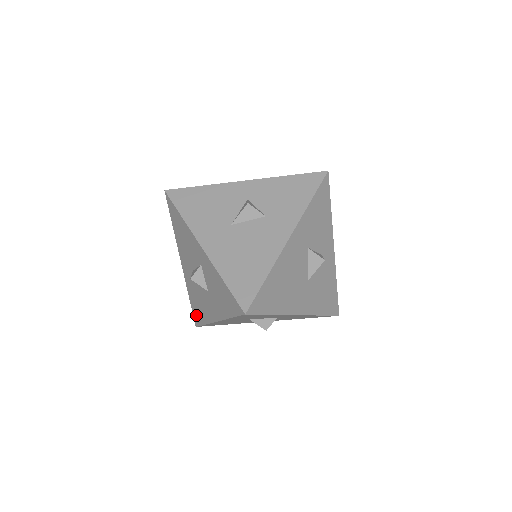
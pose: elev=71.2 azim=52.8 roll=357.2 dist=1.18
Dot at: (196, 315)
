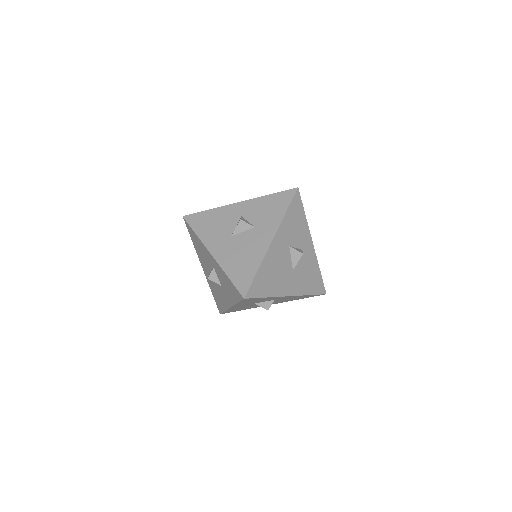
Dot at: (218, 305)
